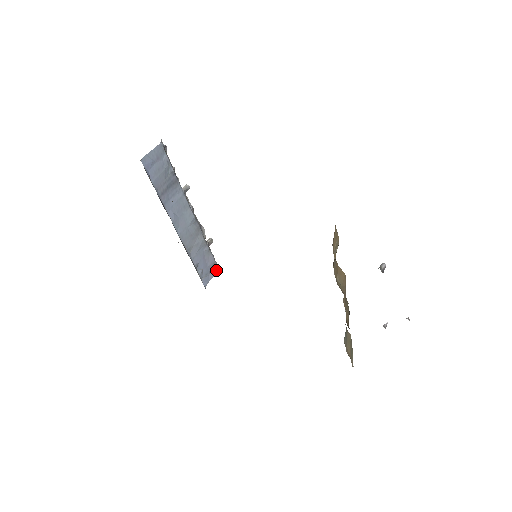
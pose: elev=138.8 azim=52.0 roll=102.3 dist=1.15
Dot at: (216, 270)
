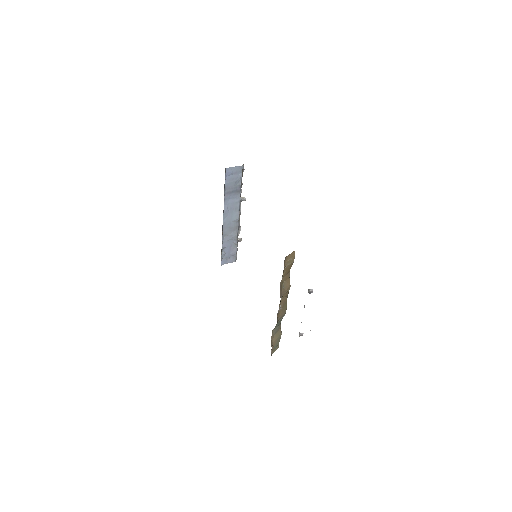
Dot at: (234, 260)
